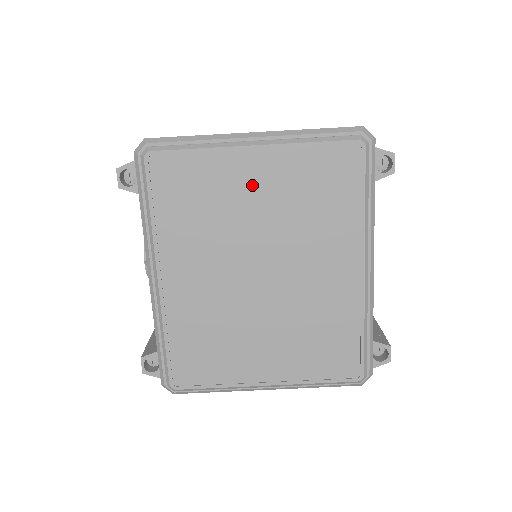
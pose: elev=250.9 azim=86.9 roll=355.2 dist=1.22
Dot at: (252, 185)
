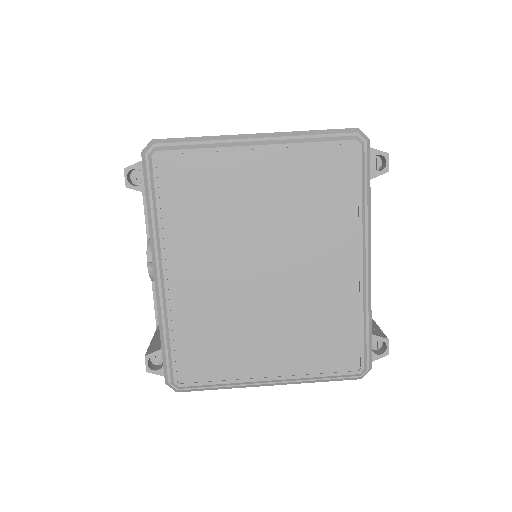
Dot at: (255, 183)
